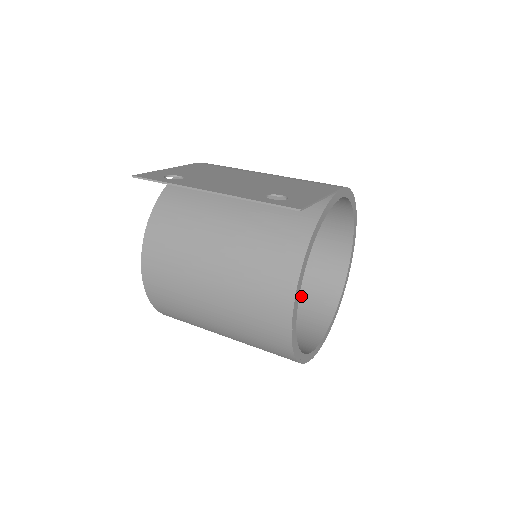
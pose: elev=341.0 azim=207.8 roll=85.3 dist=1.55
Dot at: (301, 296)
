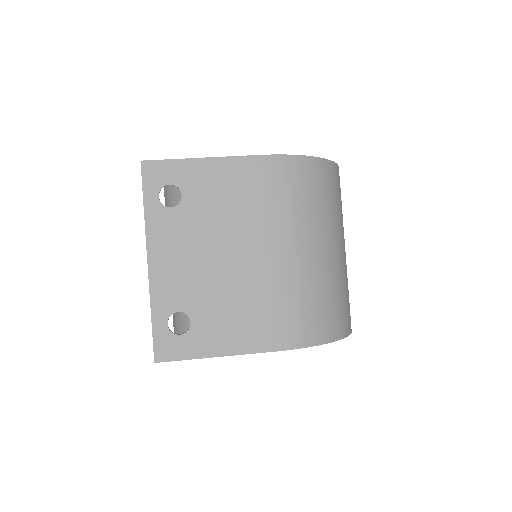
Dot at: occluded
